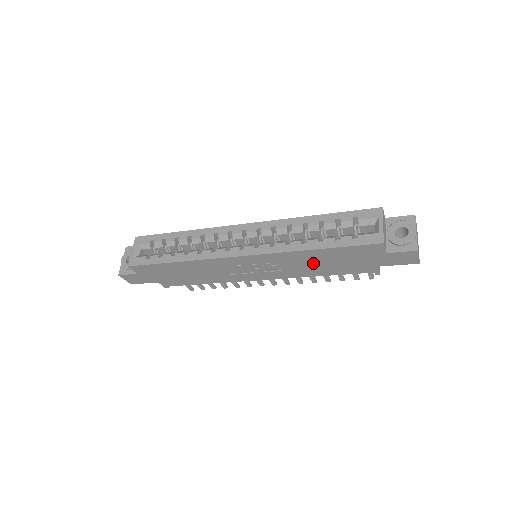
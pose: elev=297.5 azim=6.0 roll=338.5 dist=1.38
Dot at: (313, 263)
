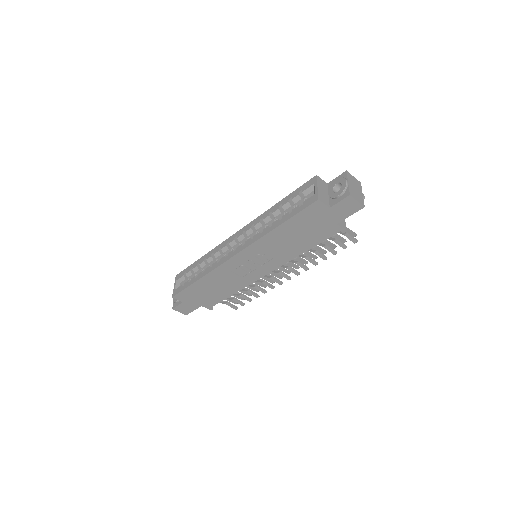
Dot at: (288, 241)
